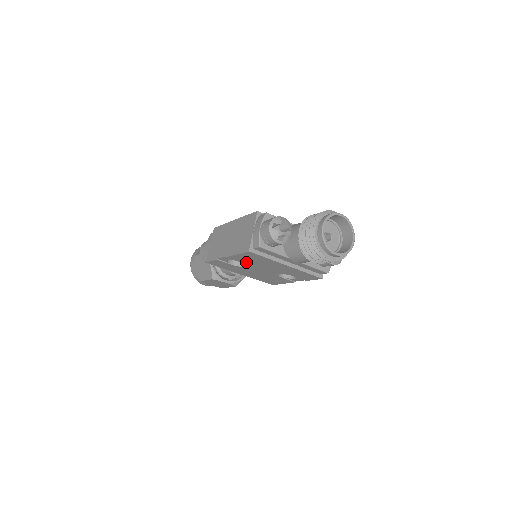
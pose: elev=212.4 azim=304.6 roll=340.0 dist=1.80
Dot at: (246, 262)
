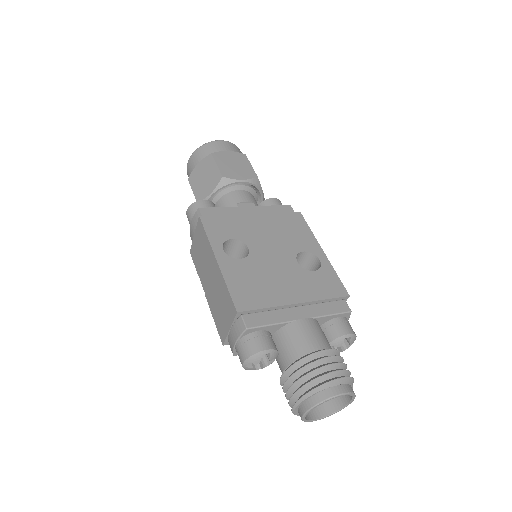
Dot at: occluded
